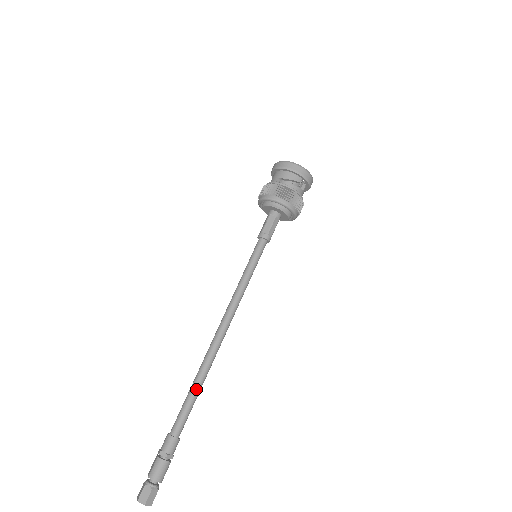
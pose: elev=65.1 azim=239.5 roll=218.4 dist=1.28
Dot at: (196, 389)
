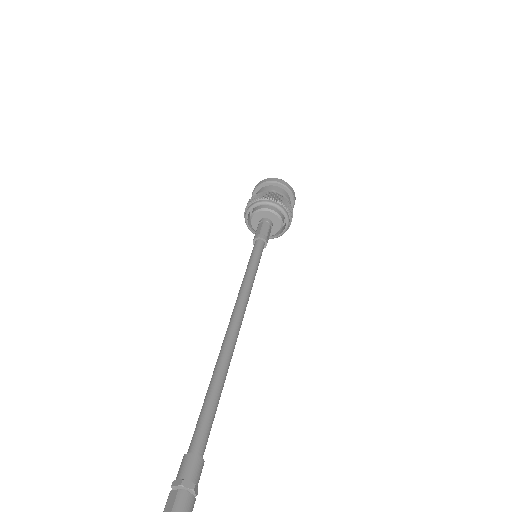
Dot at: (219, 390)
